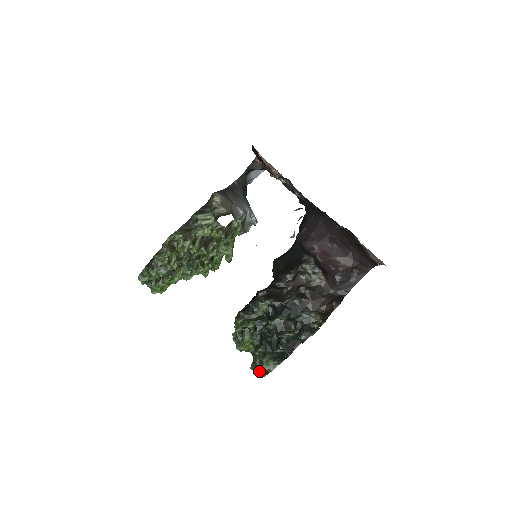
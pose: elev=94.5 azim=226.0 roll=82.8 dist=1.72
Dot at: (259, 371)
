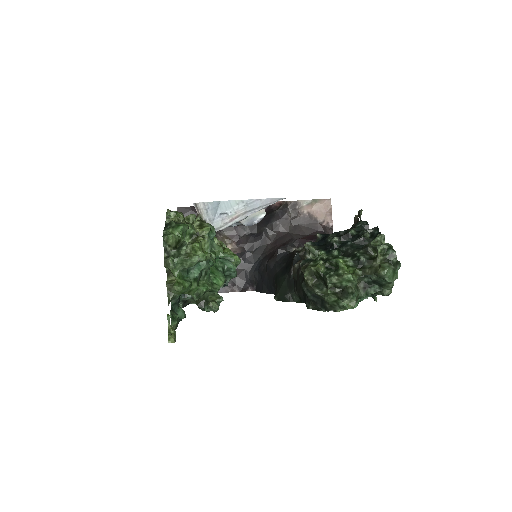
Dot at: (390, 269)
